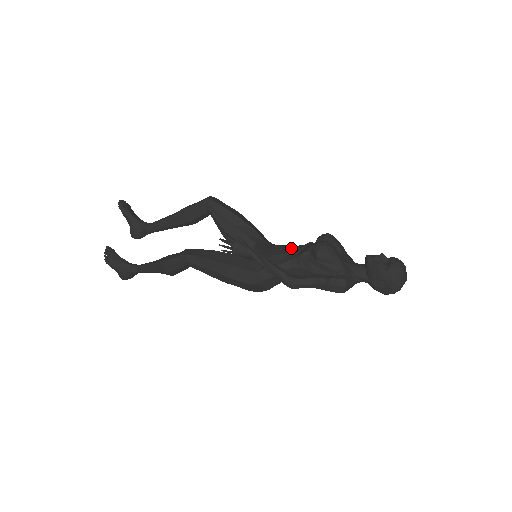
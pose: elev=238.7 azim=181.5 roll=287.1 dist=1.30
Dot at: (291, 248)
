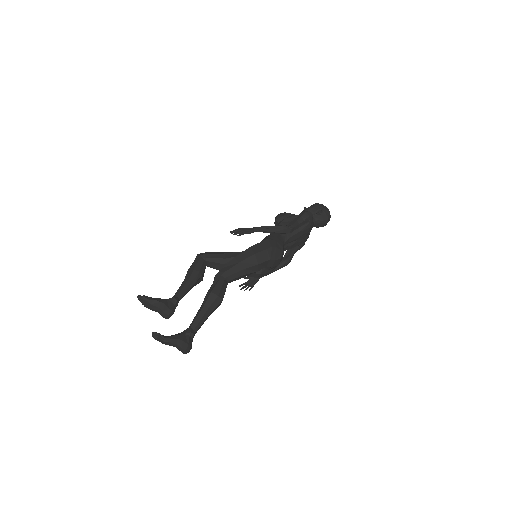
Dot at: occluded
